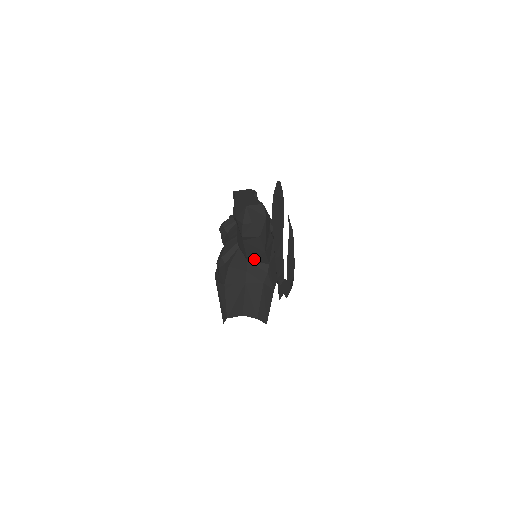
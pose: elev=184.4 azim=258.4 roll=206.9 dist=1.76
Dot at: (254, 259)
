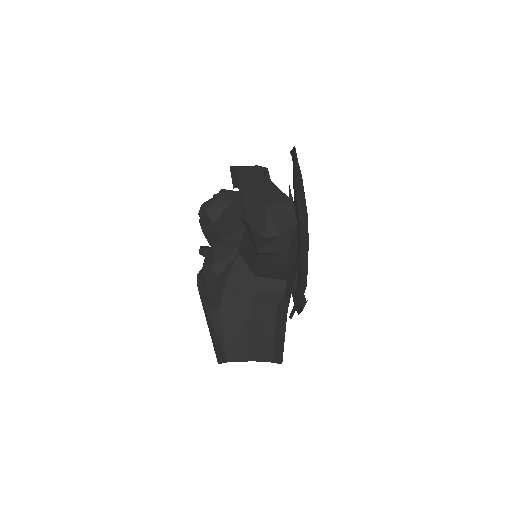
Dot at: (266, 275)
